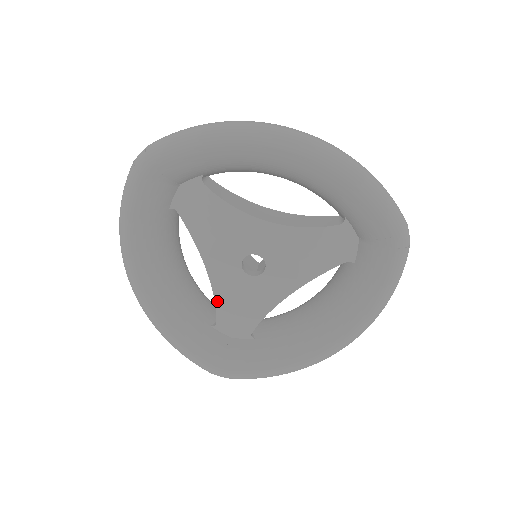
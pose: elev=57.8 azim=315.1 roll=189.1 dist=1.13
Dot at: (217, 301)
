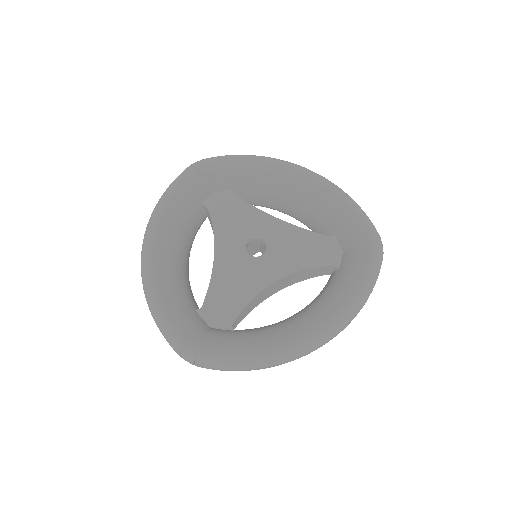
Dot at: (213, 276)
